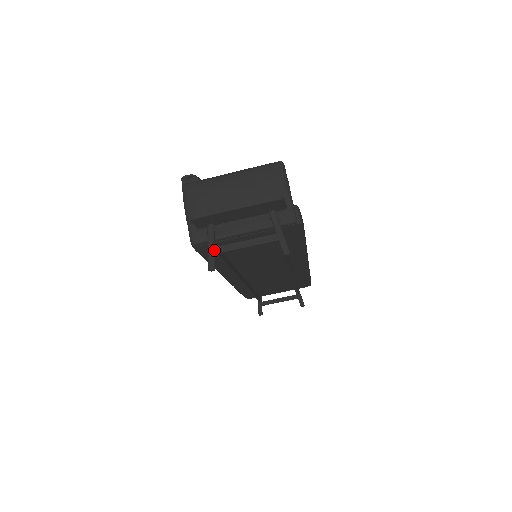
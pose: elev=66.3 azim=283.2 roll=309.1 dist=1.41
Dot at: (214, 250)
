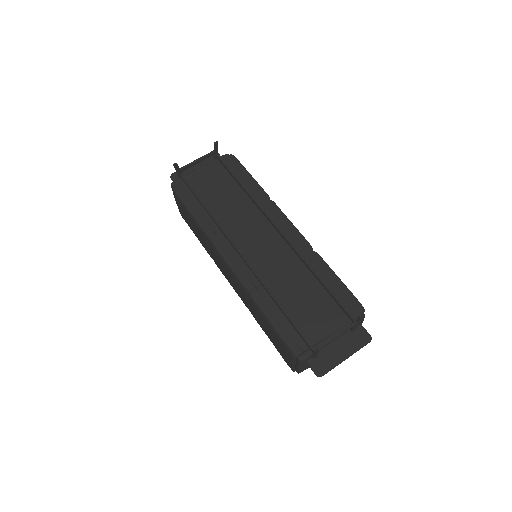
Dot at: (180, 170)
